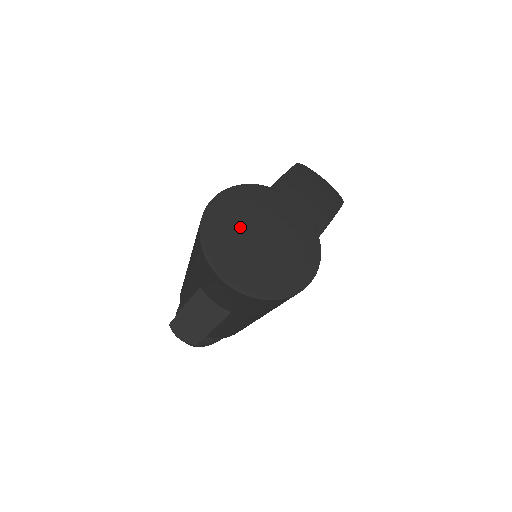
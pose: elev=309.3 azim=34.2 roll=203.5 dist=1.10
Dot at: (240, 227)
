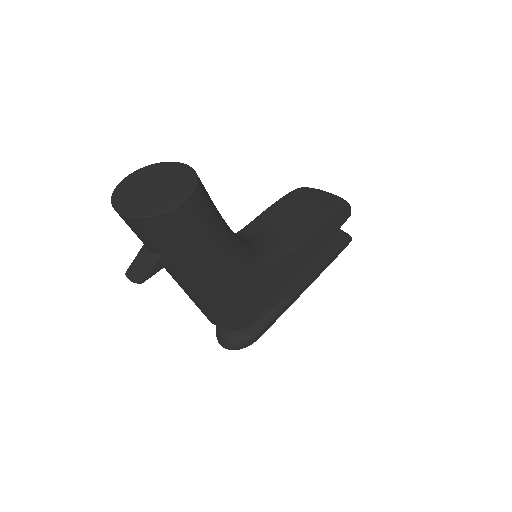
Dot at: (139, 185)
